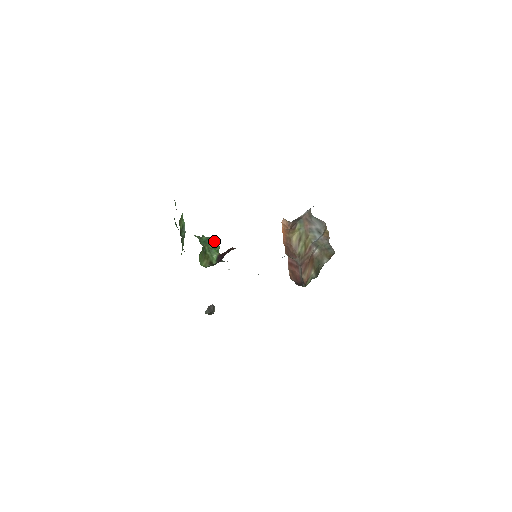
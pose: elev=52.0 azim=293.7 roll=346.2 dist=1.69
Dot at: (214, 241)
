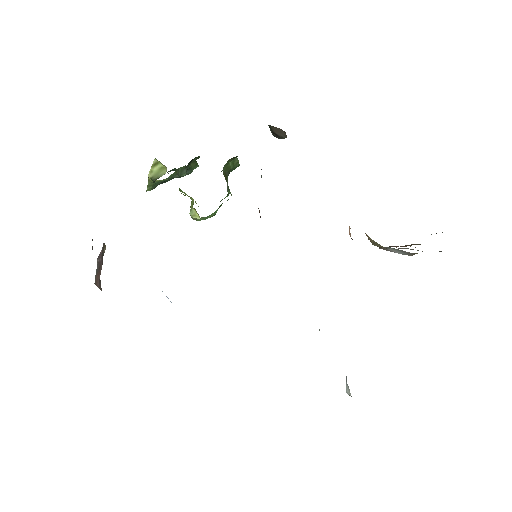
Dot at: occluded
